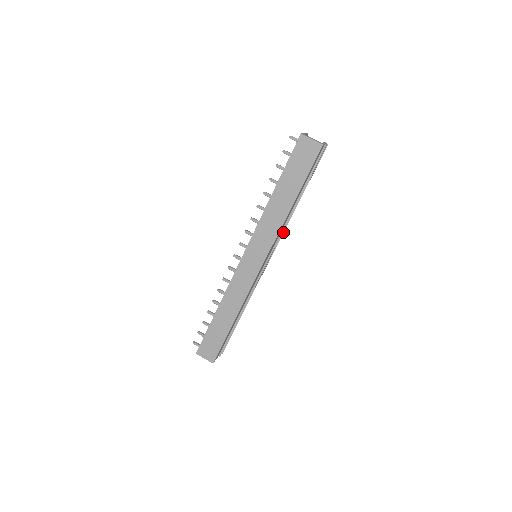
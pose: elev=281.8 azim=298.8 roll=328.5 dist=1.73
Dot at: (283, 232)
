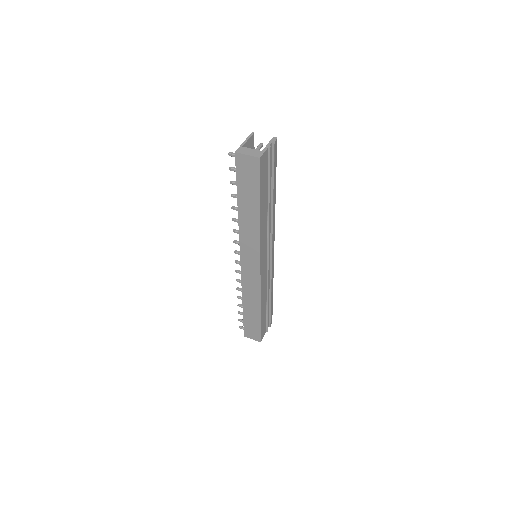
Dot at: (272, 229)
